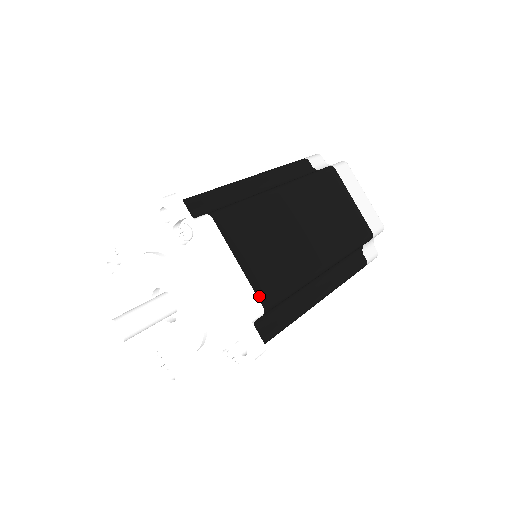
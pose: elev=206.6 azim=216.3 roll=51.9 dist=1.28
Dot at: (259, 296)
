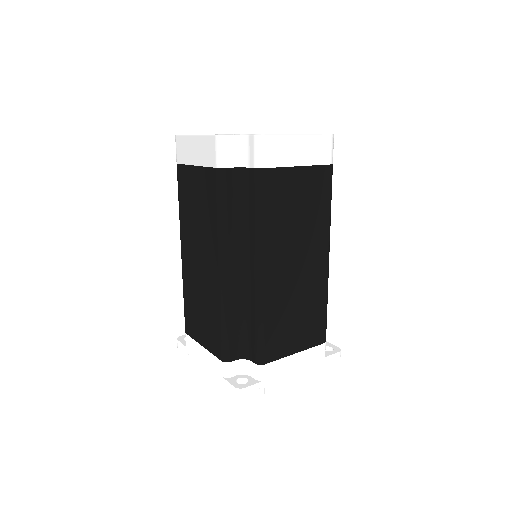
Dot at: (318, 344)
